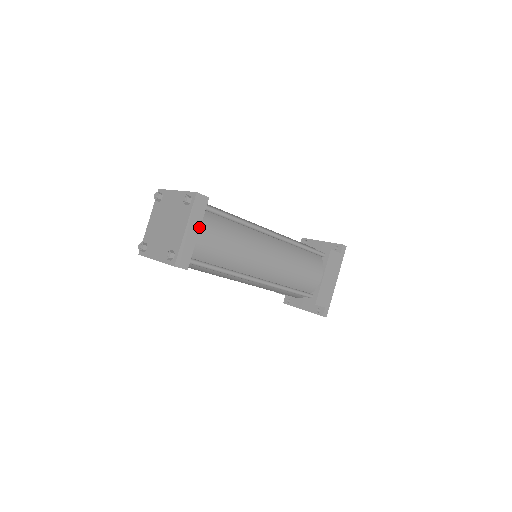
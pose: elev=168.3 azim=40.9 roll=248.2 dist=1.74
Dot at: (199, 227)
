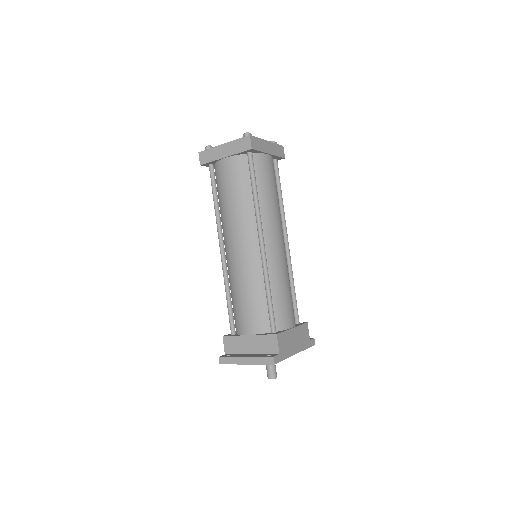
Dot at: (272, 154)
